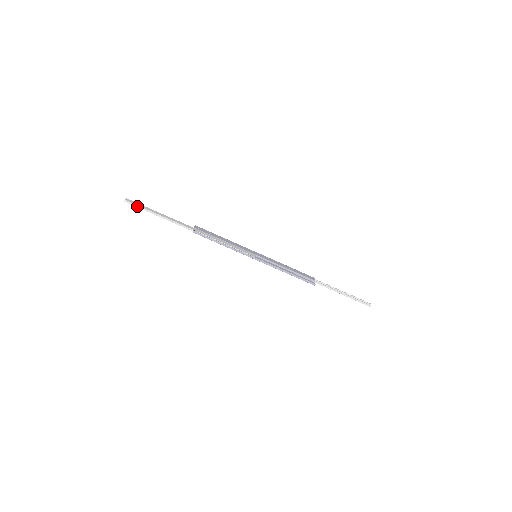
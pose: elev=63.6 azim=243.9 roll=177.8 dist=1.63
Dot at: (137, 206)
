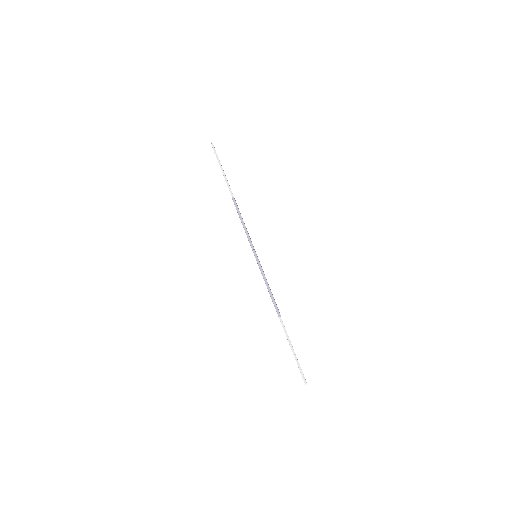
Dot at: (215, 152)
